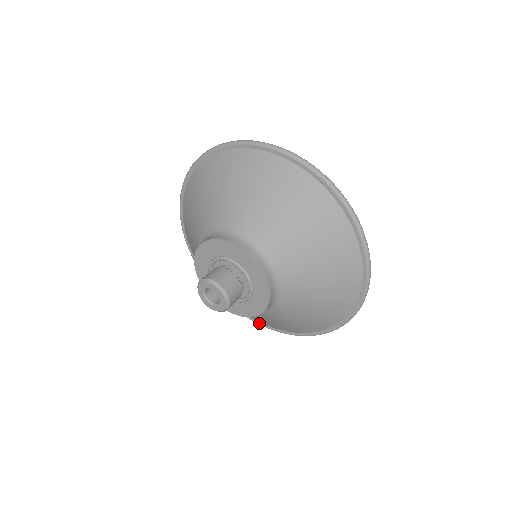
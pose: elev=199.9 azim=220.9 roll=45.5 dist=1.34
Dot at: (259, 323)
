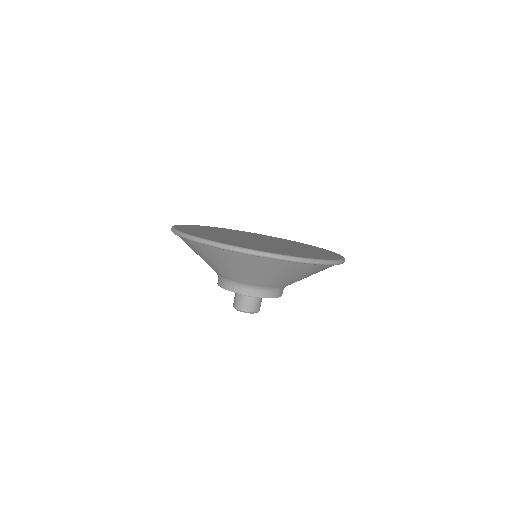
Dot at: occluded
